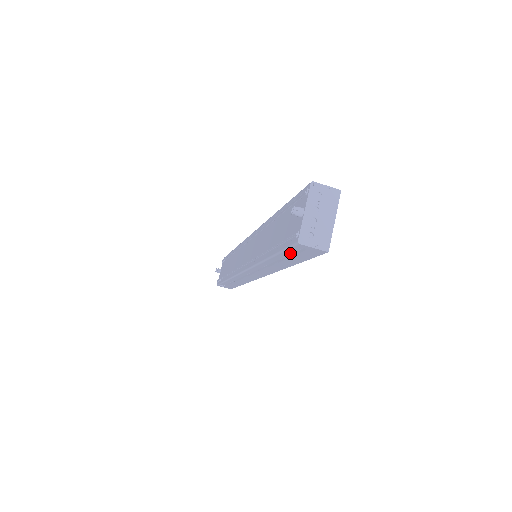
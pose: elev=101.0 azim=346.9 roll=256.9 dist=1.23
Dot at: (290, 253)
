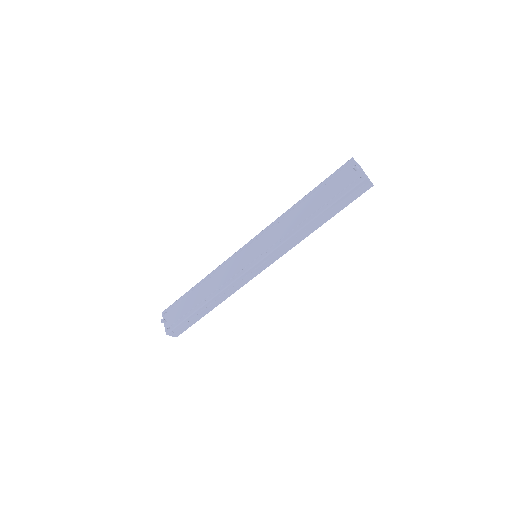
Dot at: (347, 197)
